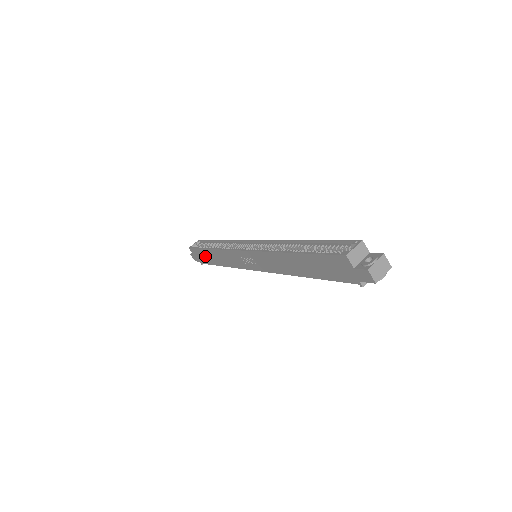
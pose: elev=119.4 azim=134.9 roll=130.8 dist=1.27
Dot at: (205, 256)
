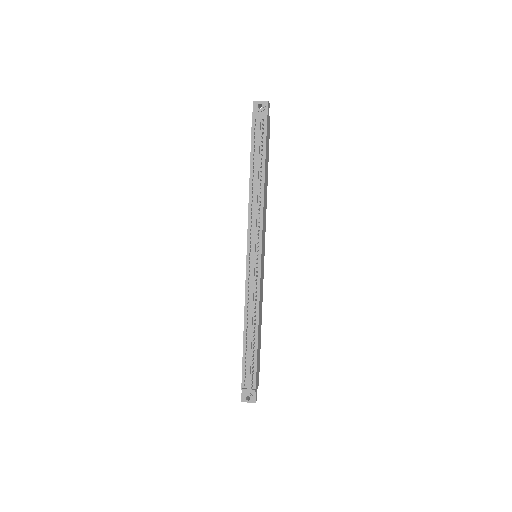
Dot at: occluded
